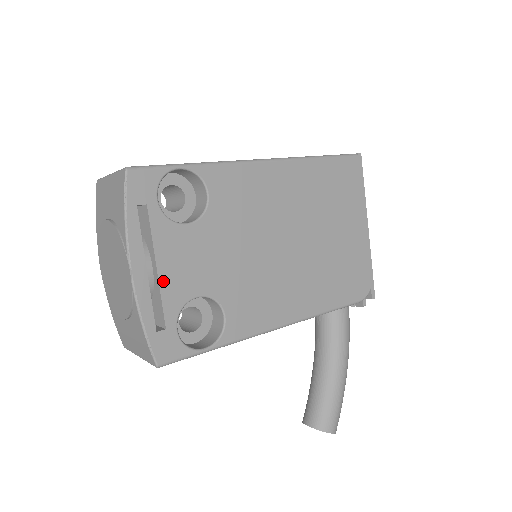
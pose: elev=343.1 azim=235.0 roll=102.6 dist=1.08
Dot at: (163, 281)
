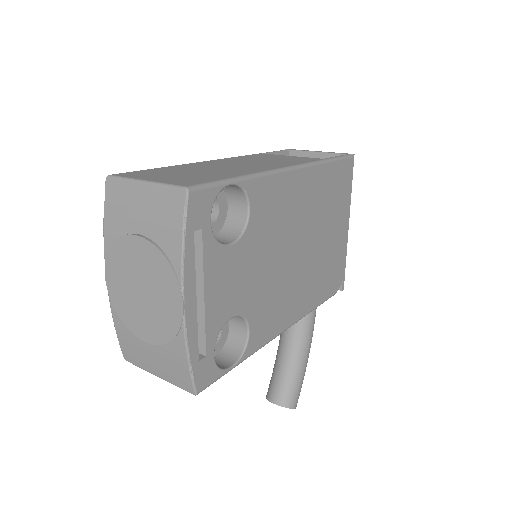
Dot at: (208, 308)
